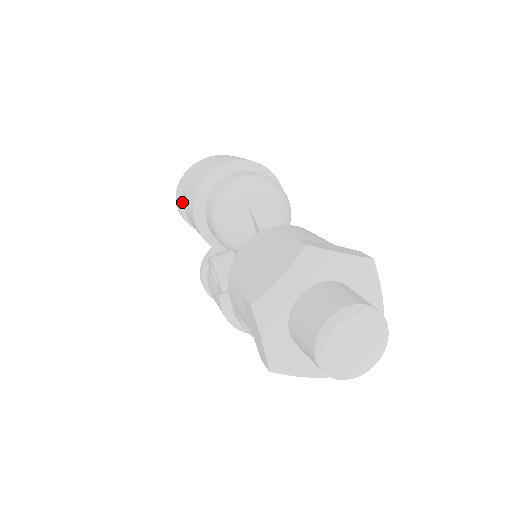
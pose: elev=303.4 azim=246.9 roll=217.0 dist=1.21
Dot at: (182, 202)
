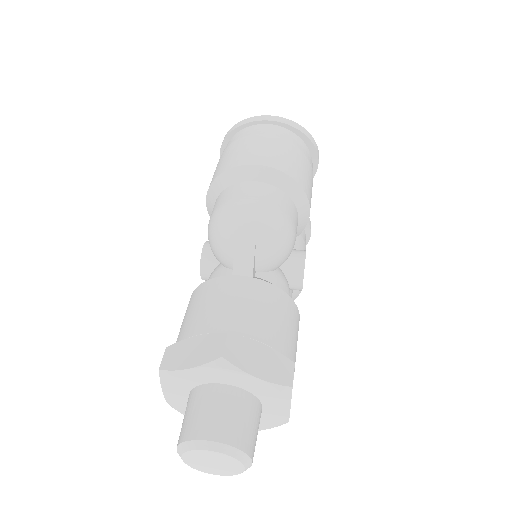
Dot at: occluded
